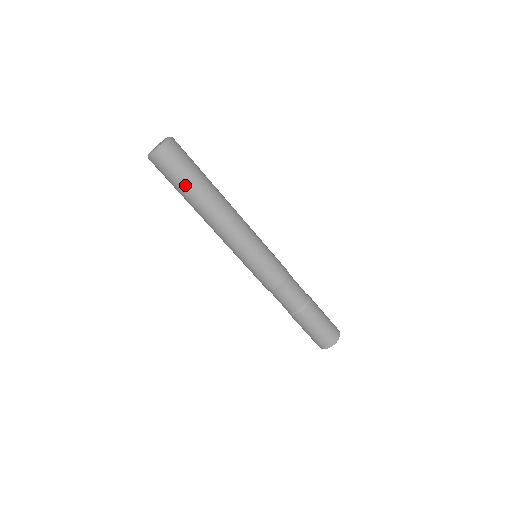
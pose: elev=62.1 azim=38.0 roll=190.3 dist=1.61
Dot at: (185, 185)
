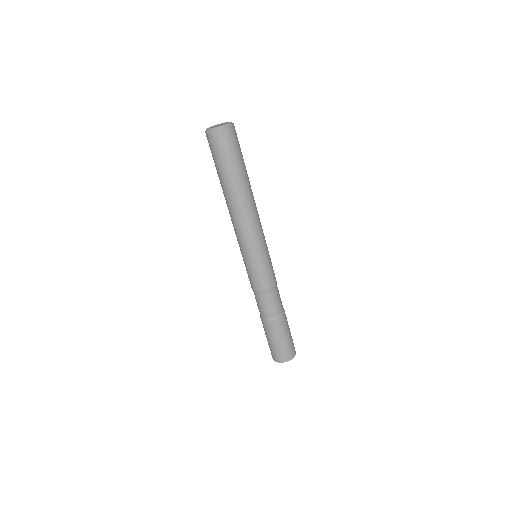
Dot at: (232, 167)
